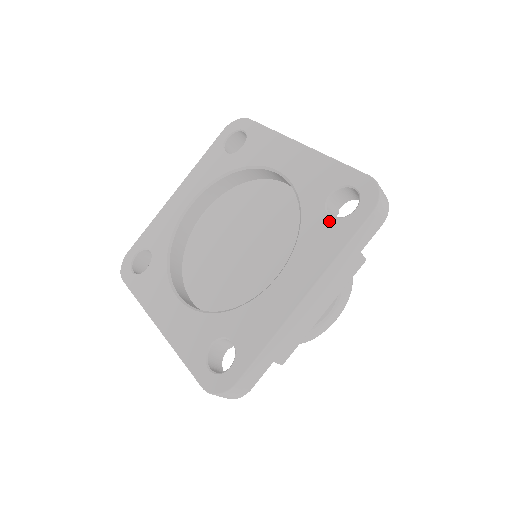
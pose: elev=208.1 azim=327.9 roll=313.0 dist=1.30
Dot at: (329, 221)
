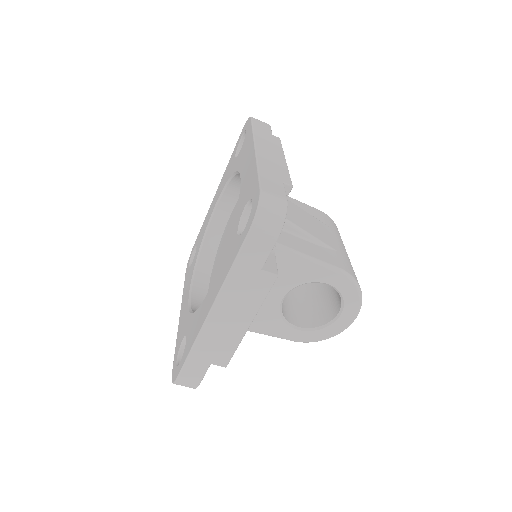
Dot at: (235, 238)
